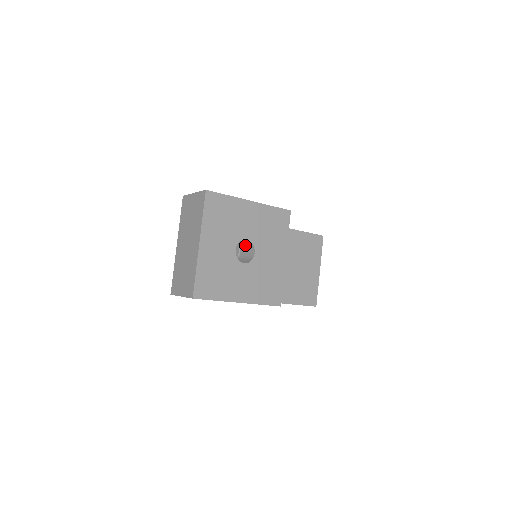
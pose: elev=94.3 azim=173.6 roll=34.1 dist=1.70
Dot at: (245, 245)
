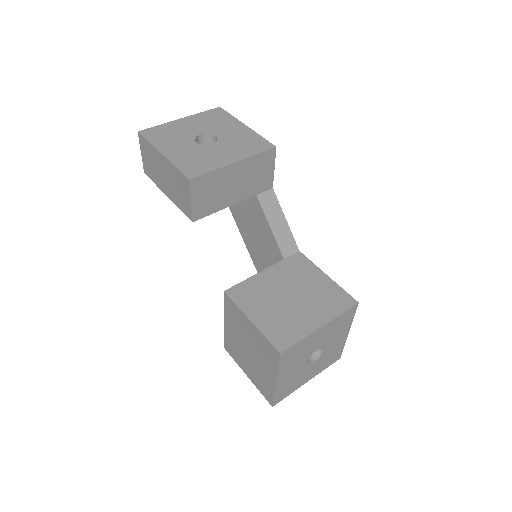
Dot at: occluded
